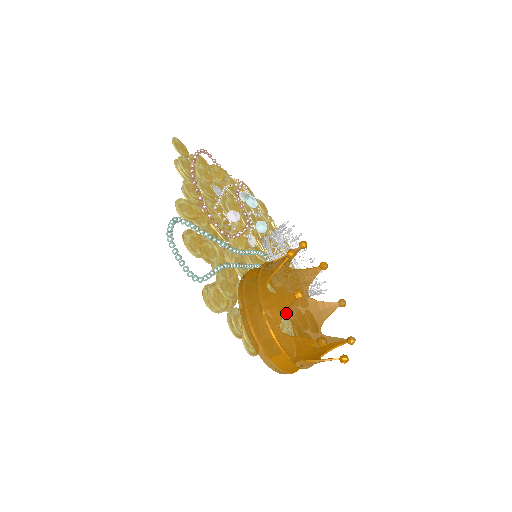
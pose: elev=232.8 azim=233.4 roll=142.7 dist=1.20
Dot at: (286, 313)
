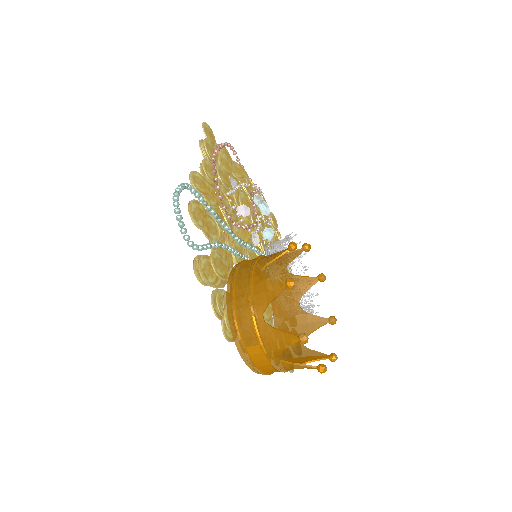
Dot at: (272, 319)
